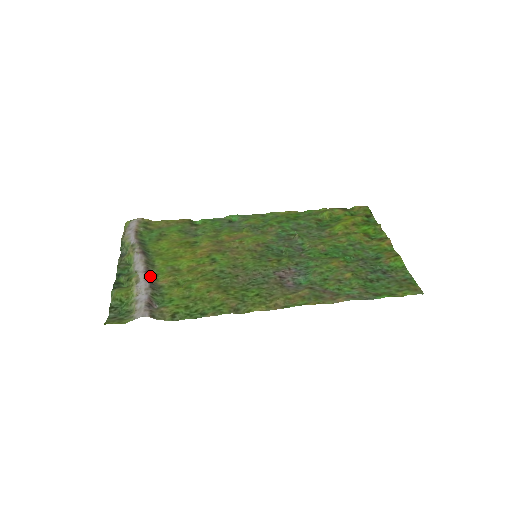
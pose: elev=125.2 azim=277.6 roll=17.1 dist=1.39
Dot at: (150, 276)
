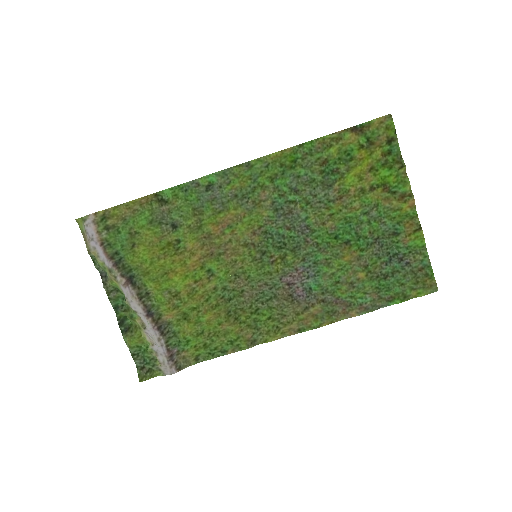
Dot at: (153, 318)
